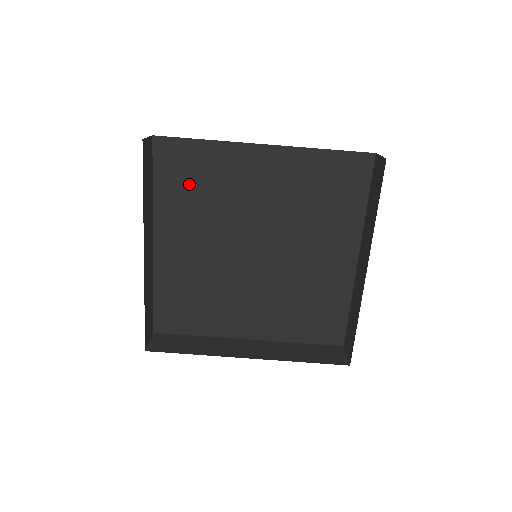
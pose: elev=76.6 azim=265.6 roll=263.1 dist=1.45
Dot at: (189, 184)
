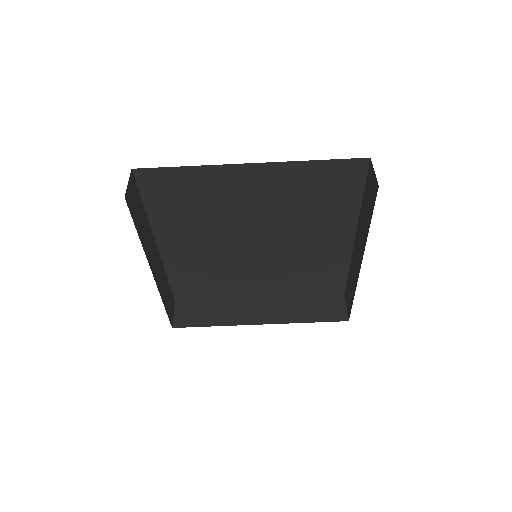
Dot at: (180, 203)
